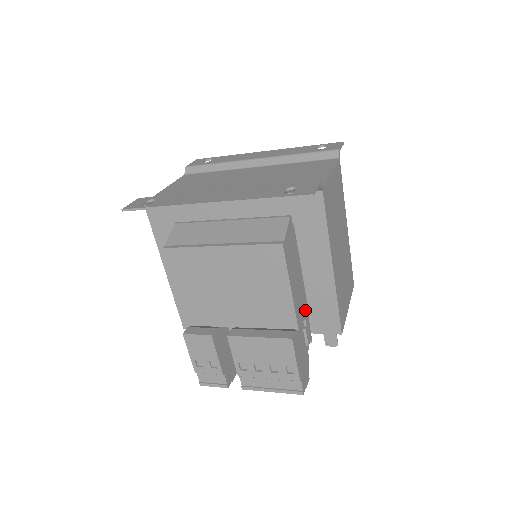
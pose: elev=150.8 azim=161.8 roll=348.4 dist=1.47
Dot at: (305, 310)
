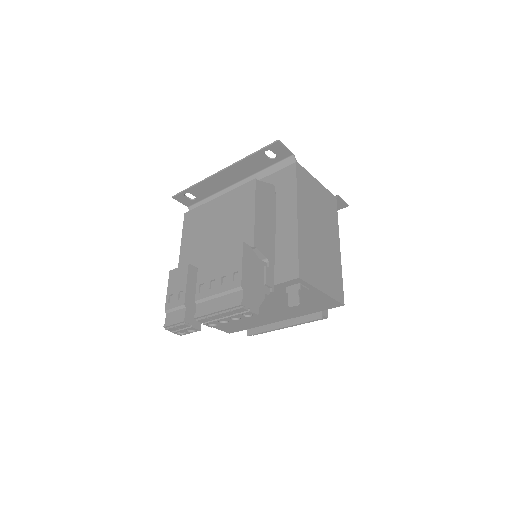
Dot at: (271, 256)
